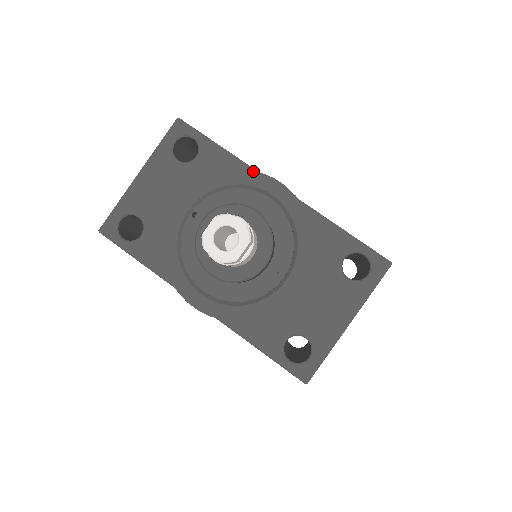
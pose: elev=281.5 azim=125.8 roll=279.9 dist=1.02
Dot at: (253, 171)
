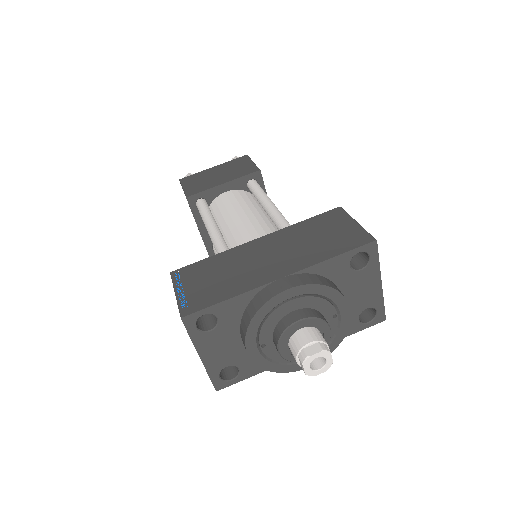
Dot at: (267, 302)
